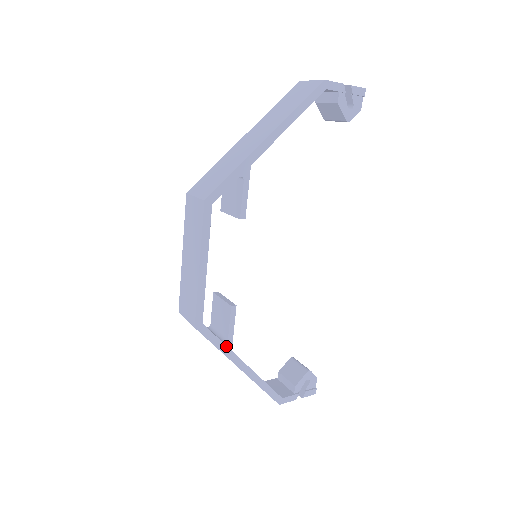
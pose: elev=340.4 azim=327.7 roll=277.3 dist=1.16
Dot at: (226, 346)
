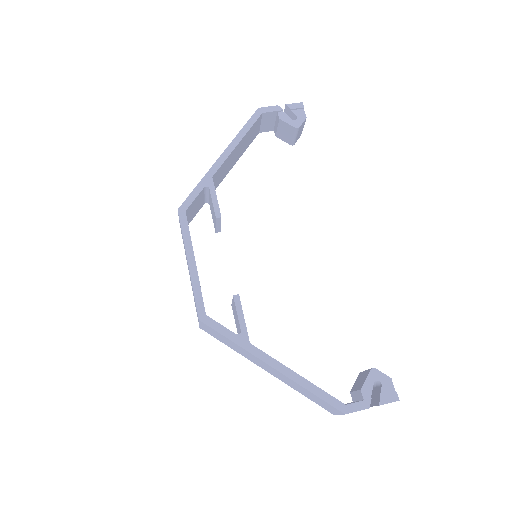
Dot at: (241, 338)
